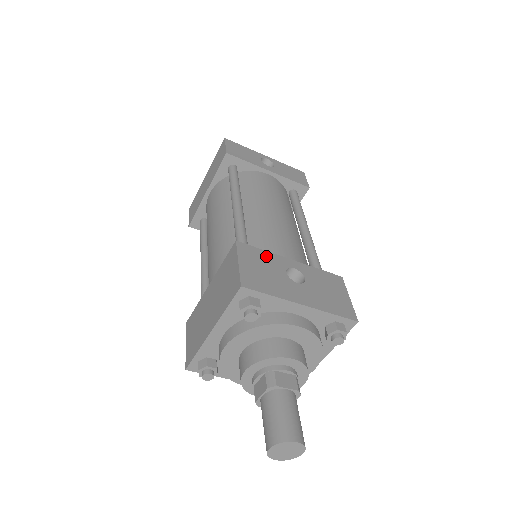
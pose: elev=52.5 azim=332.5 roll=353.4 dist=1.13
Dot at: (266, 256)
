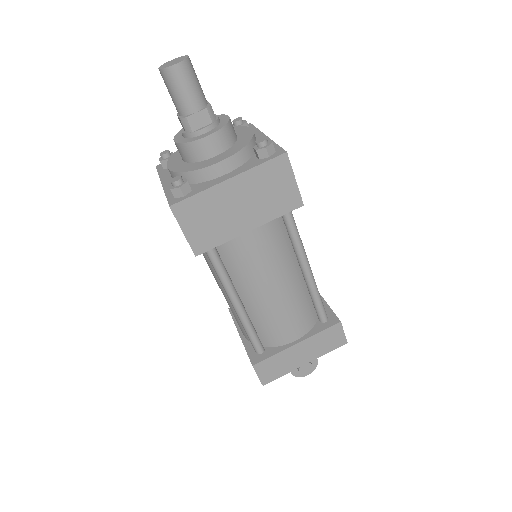
Dot at: occluded
